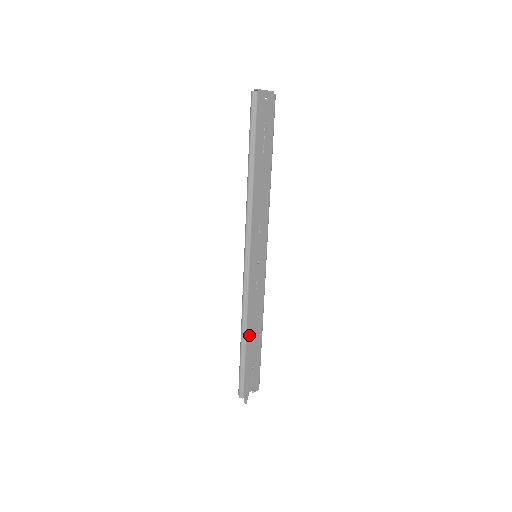
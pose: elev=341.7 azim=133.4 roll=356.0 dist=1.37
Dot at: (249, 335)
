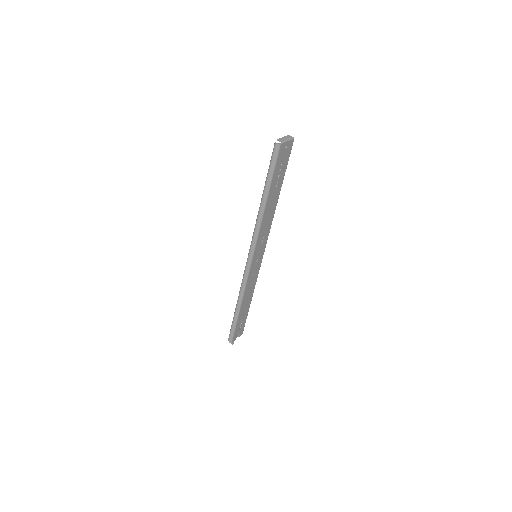
Dot at: (242, 307)
